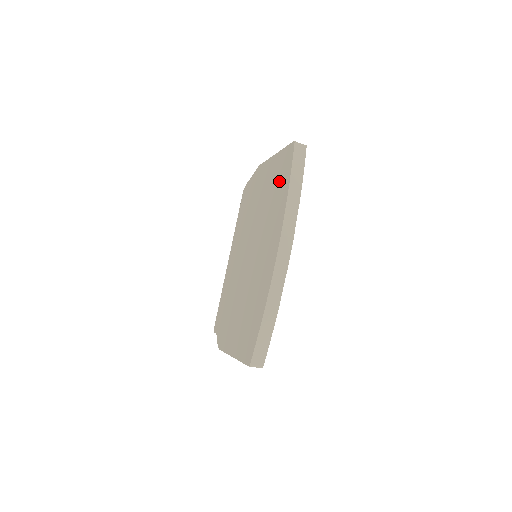
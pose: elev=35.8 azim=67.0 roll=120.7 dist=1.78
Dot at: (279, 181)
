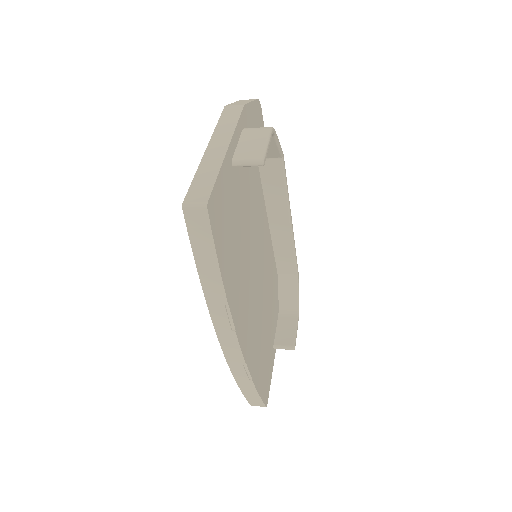
Dot at: occluded
